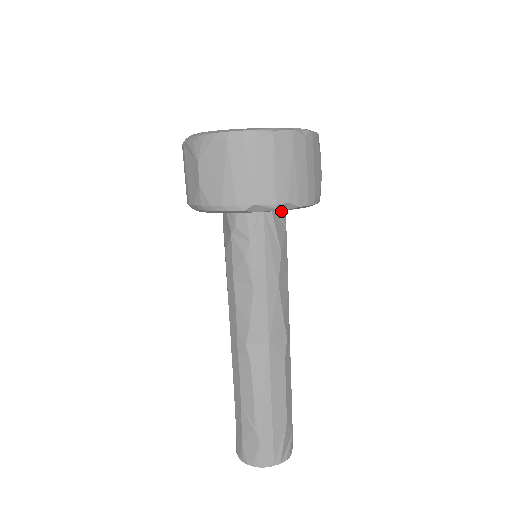
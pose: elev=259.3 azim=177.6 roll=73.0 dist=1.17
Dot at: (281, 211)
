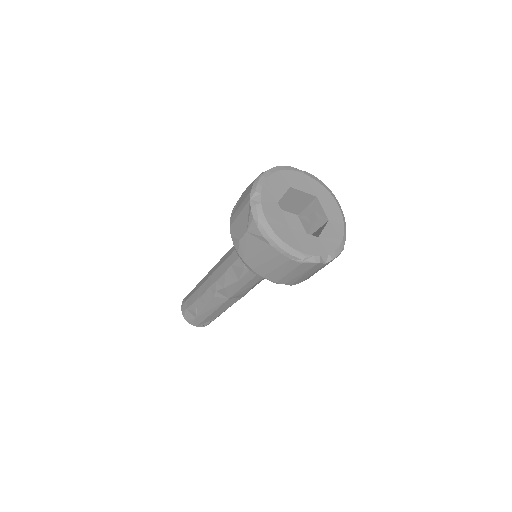
Dot at: occluded
